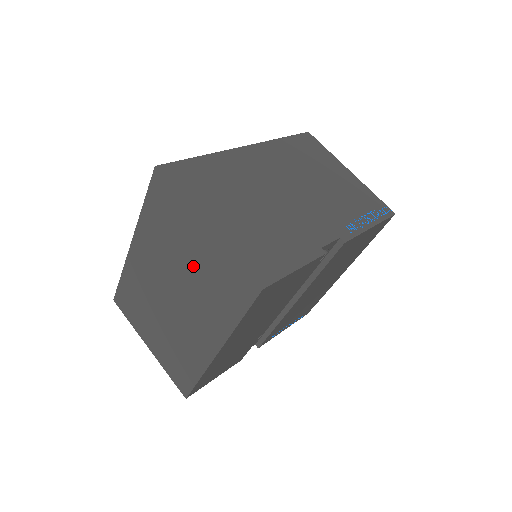
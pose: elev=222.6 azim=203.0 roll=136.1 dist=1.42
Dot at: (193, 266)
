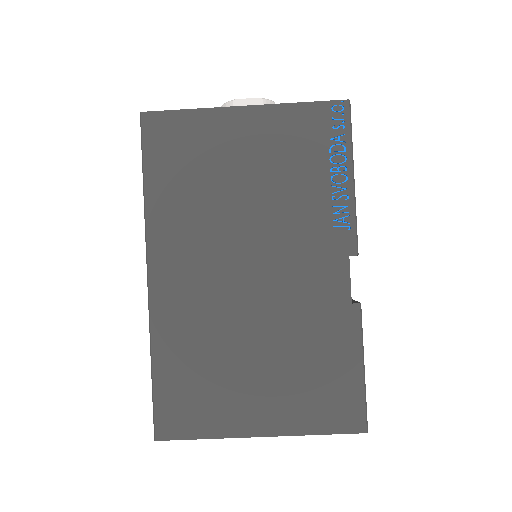
Dot at: occluded
